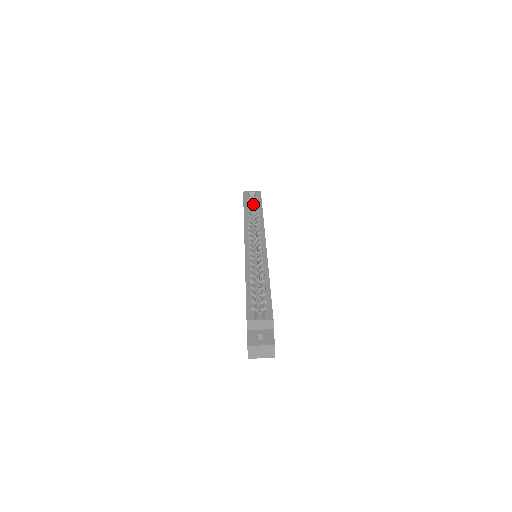
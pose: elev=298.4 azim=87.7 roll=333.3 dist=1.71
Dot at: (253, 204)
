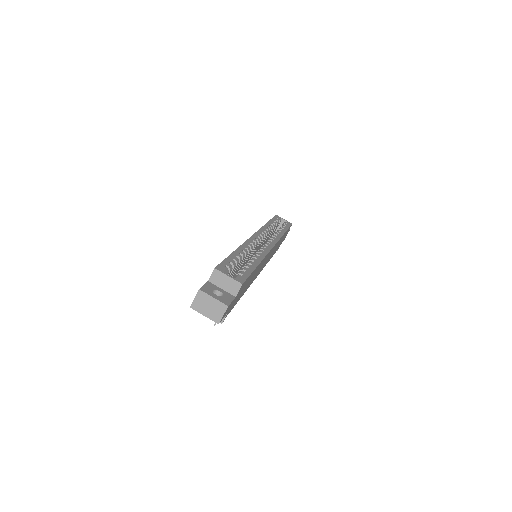
Dot at: occluded
